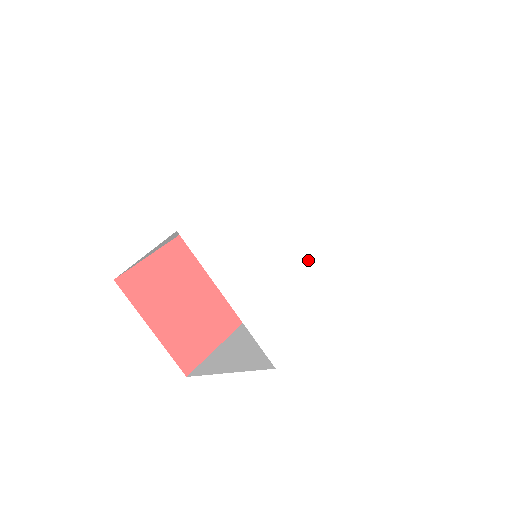
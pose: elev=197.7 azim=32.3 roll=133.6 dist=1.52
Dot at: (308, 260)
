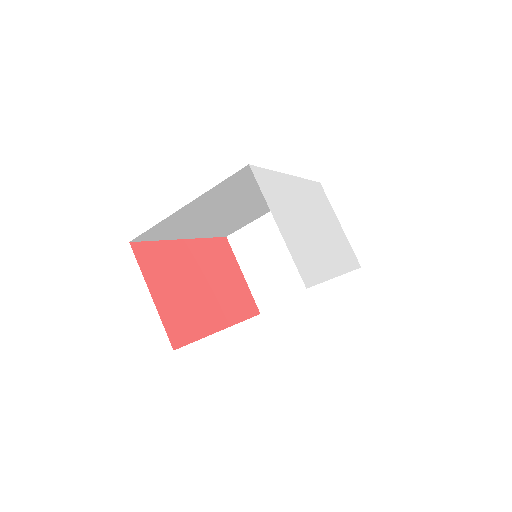
Dot at: (317, 241)
